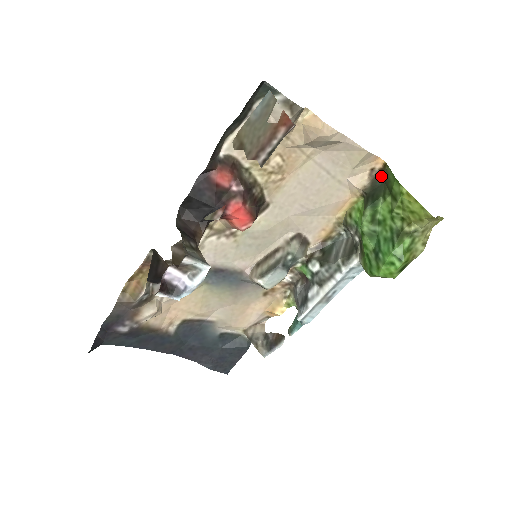
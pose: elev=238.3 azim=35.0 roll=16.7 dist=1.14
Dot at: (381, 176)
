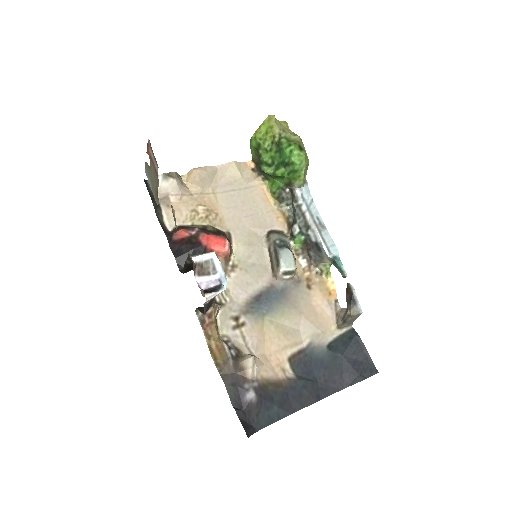
Dot at: (258, 165)
